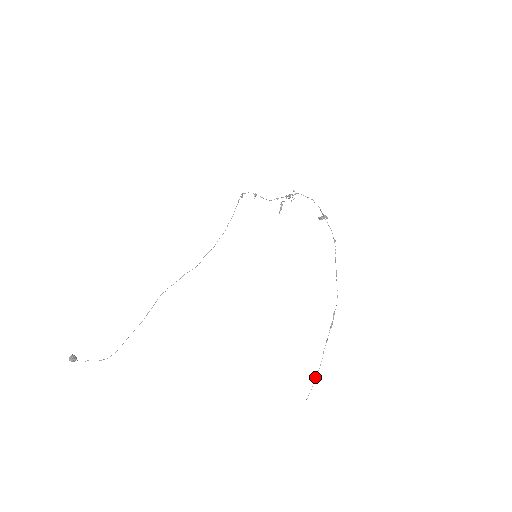
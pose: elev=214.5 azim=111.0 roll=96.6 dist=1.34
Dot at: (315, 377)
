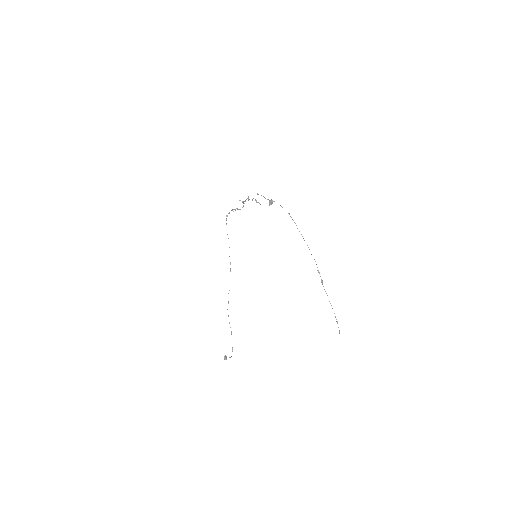
Dot at: (336, 321)
